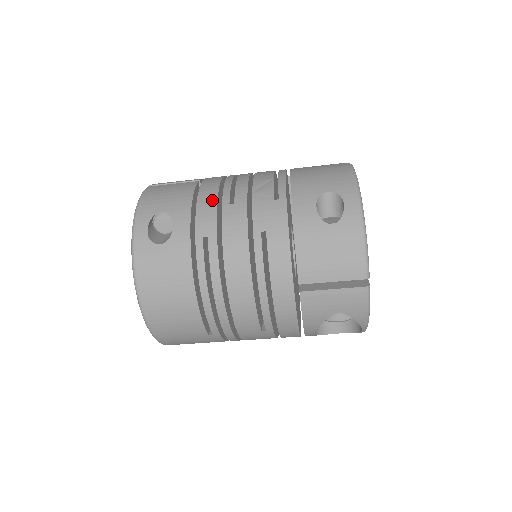
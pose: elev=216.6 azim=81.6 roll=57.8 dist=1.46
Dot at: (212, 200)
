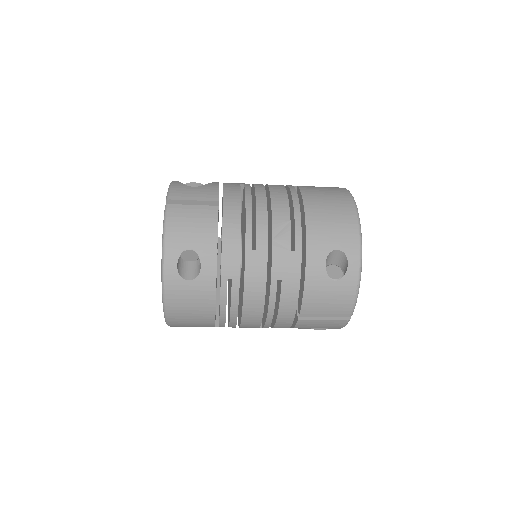
Dot at: (236, 242)
